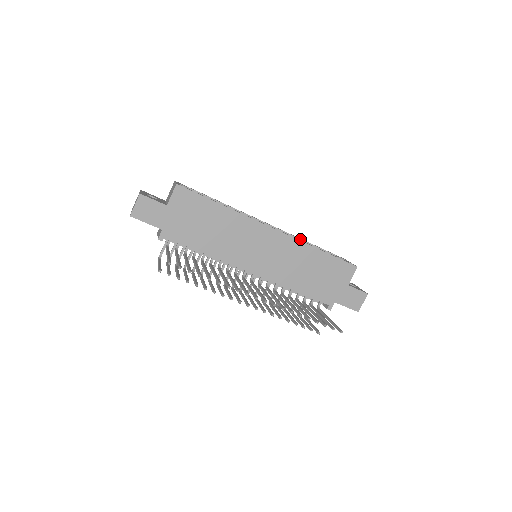
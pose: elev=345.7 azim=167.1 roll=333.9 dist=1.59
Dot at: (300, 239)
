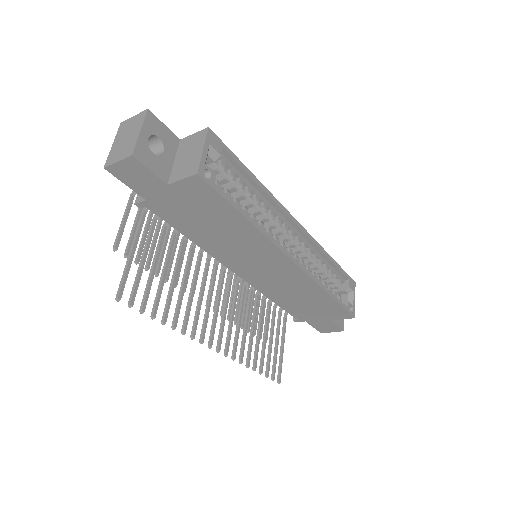
Dot at: (324, 254)
